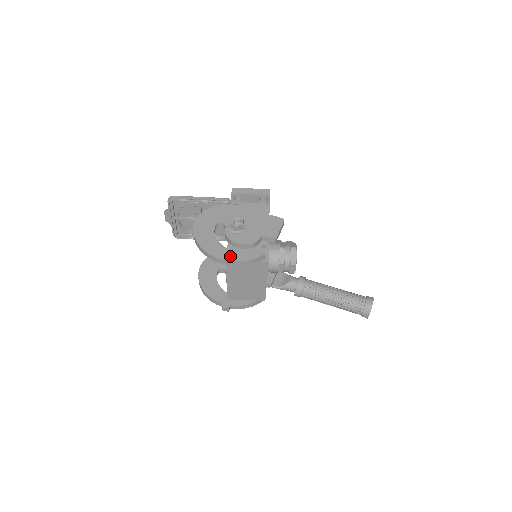
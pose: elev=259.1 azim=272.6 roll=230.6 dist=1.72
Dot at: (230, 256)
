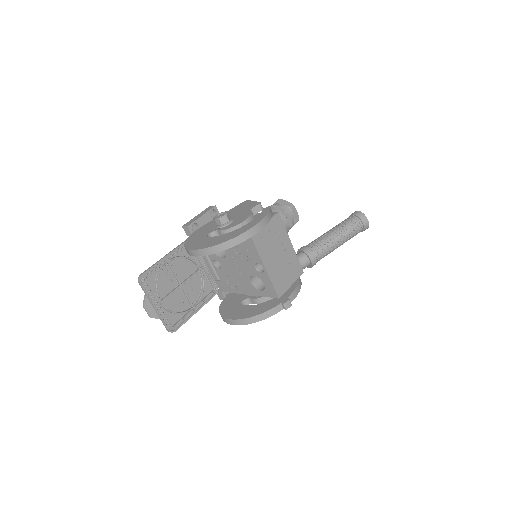
Dot at: (250, 225)
